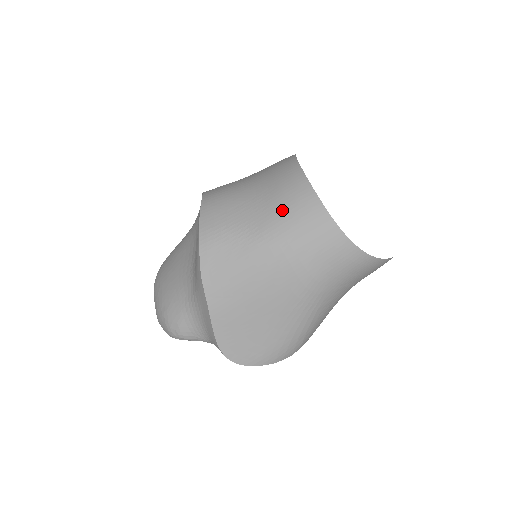
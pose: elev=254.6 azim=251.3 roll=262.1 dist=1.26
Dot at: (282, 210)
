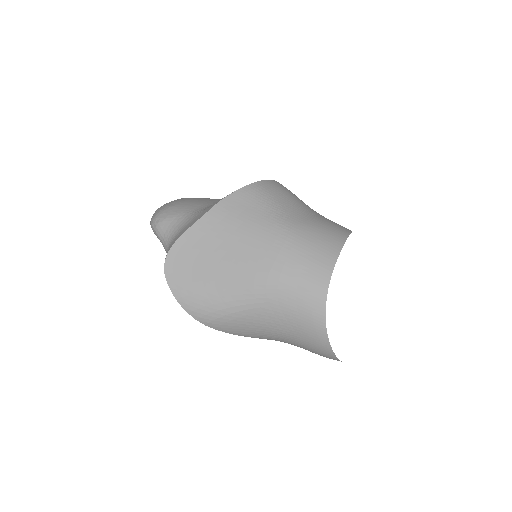
Dot at: (314, 228)
